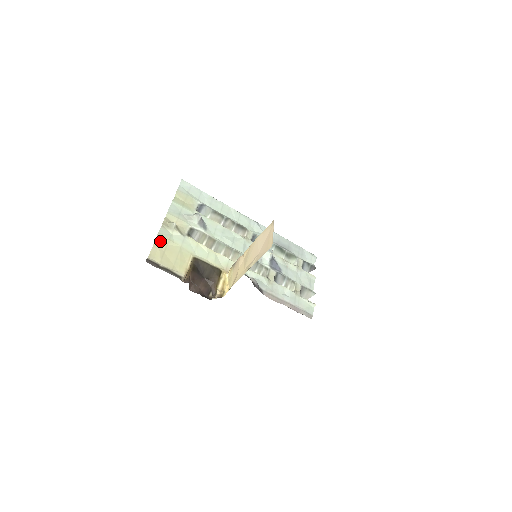
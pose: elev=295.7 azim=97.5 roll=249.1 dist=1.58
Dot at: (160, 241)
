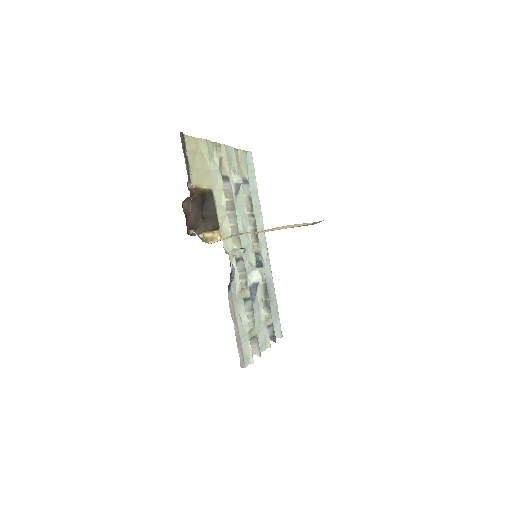
Dot at: (202, 144)
